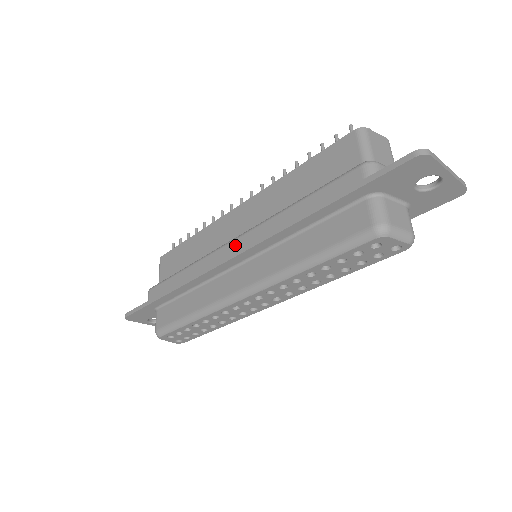
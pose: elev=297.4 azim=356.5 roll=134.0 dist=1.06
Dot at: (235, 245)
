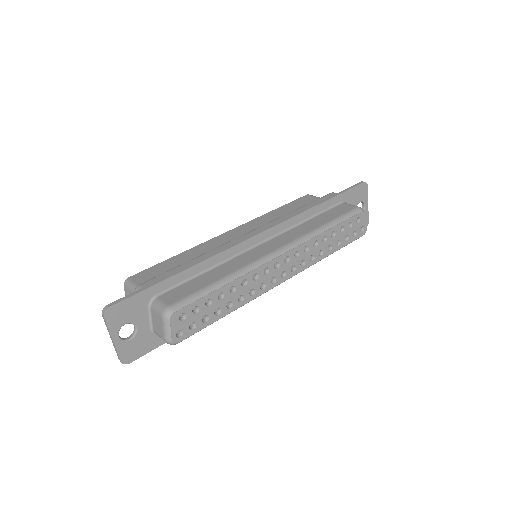
Dot at: (255, 232)
